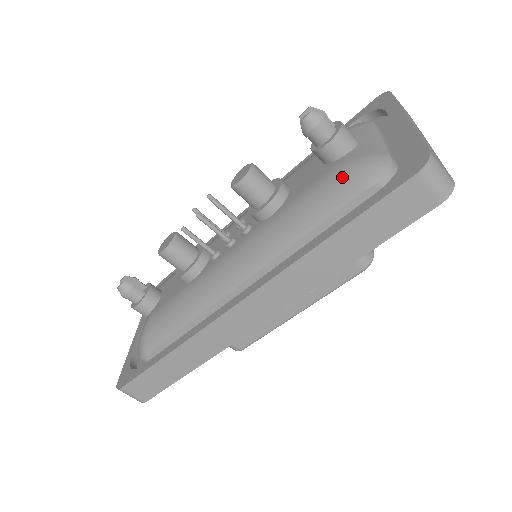
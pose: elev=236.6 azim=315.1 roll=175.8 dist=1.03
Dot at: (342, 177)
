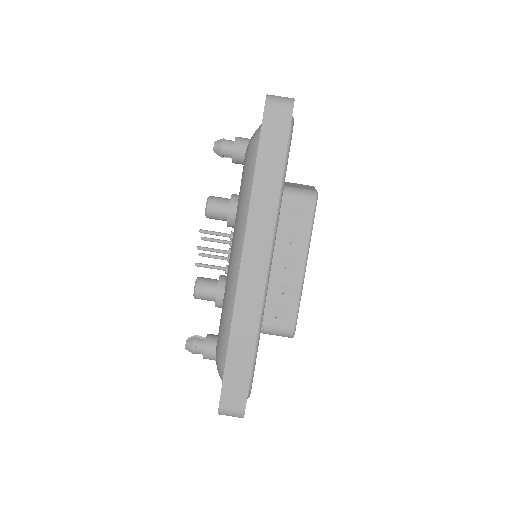
Dot at: (248, 151)
